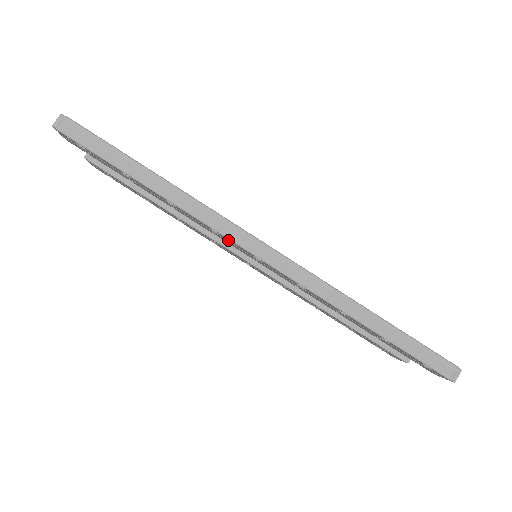
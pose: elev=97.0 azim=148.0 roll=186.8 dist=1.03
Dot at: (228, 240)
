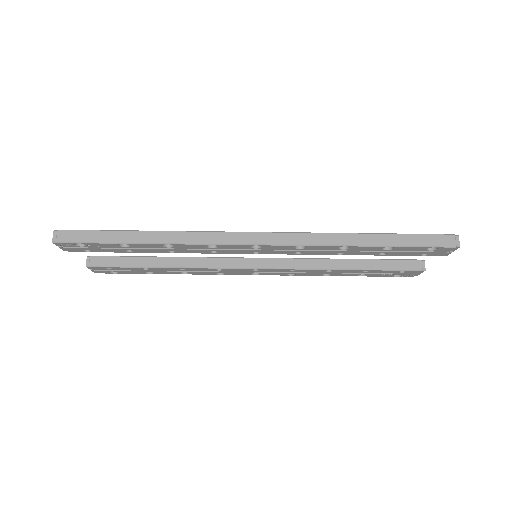
Dot at: (226, 247)
